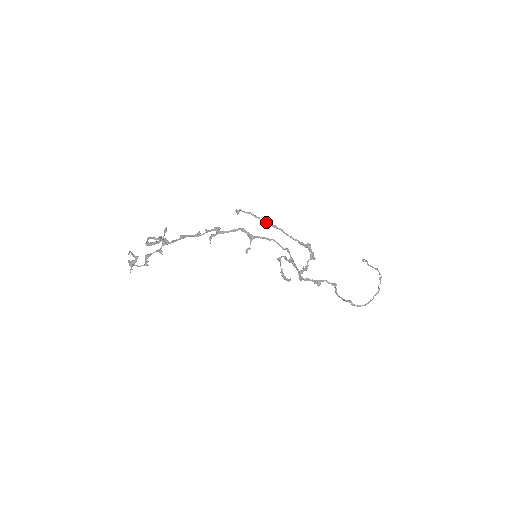
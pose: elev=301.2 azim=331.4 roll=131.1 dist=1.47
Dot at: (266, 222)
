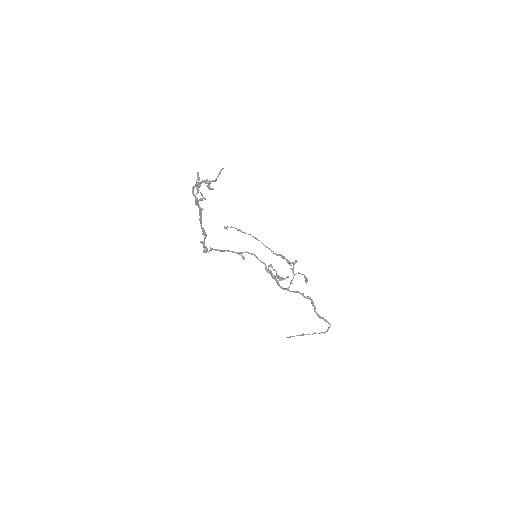
Dot at: (251, 235)
